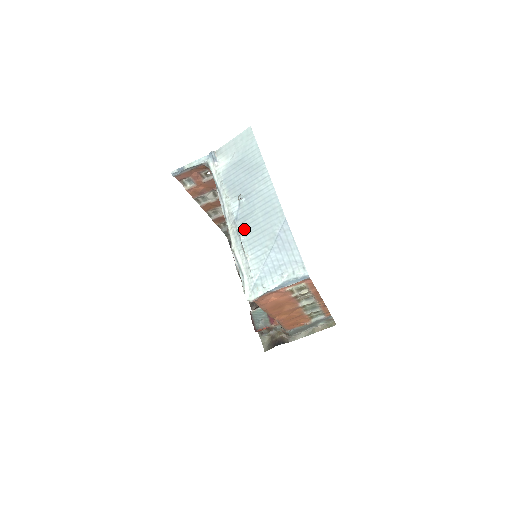
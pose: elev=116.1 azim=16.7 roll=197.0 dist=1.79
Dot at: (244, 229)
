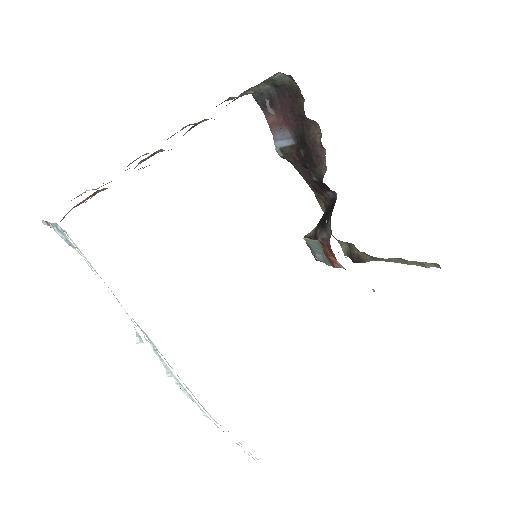
Dot at: (170, 371)
